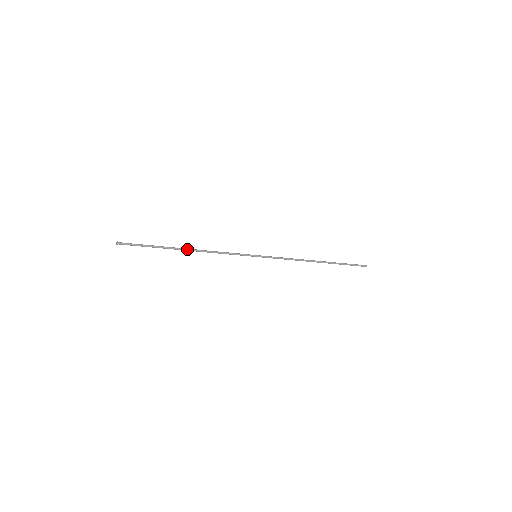
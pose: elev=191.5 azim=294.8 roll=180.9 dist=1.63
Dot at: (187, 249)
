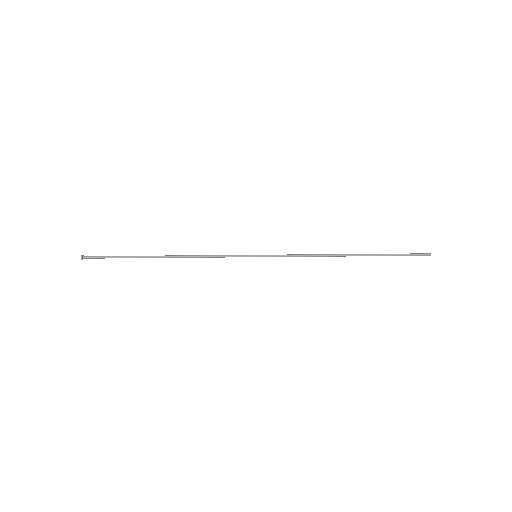
Dot at: (164, 257)
